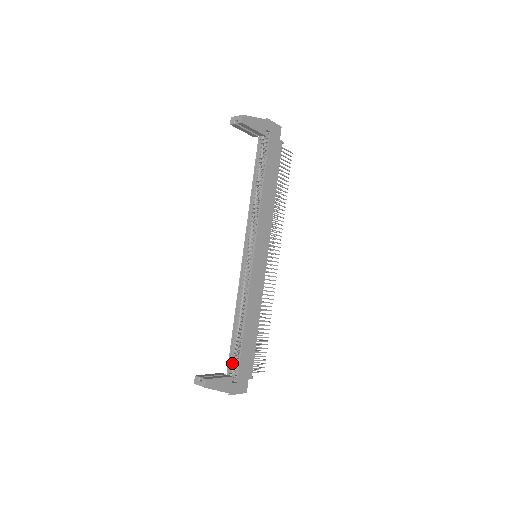
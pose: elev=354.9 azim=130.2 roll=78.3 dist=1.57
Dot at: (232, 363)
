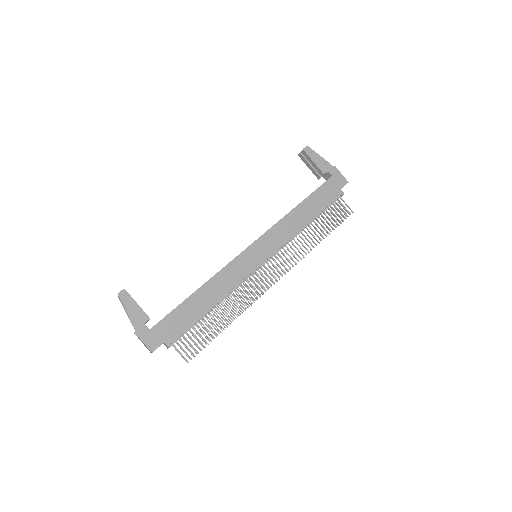
Dot at: occluded
